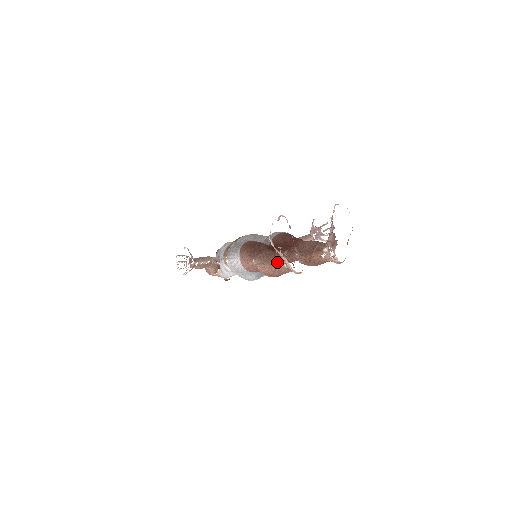
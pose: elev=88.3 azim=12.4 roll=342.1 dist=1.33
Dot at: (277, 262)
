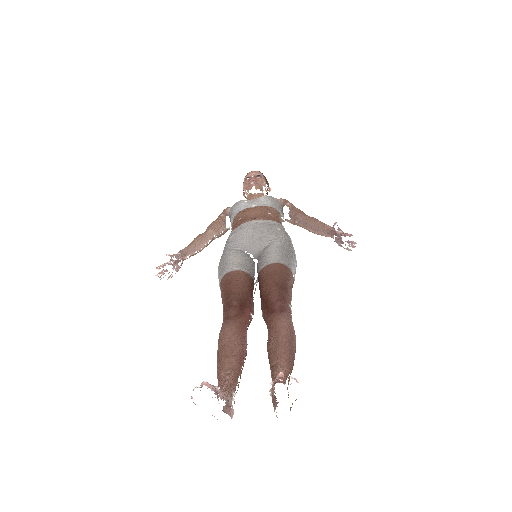
Dot at: (218, 385)
